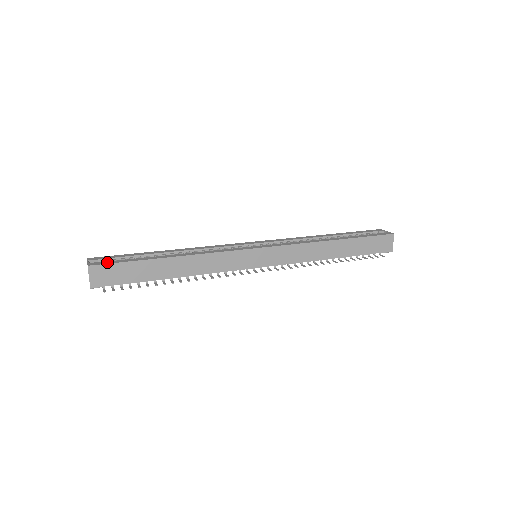
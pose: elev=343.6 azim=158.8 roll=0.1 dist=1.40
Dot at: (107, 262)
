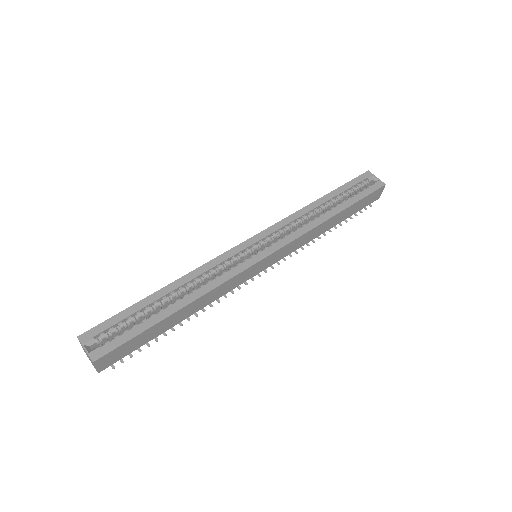
Dot at: (111, 345)
